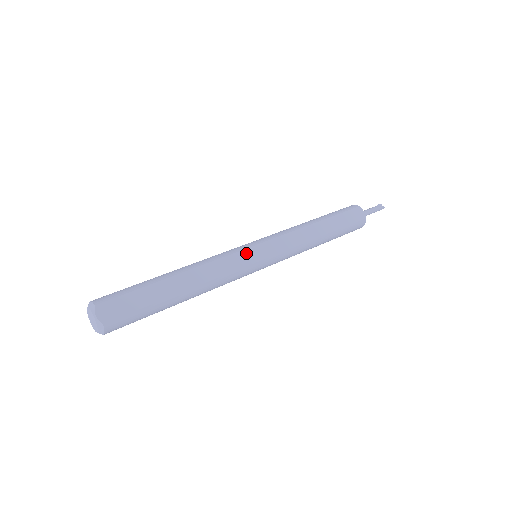
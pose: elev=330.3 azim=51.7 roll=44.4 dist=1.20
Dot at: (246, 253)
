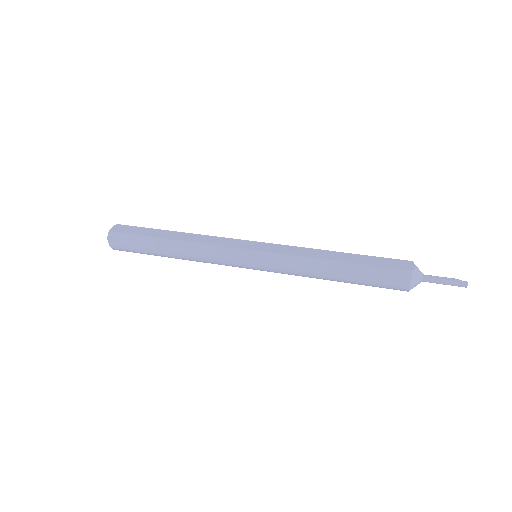
Dot at: (241, 242)
